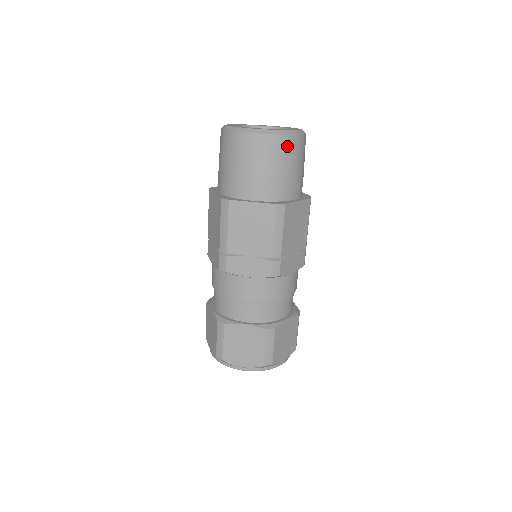
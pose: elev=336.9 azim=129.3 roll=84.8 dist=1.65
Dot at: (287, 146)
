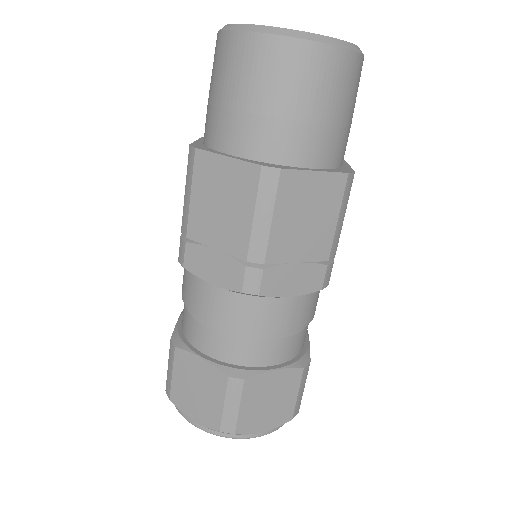
Dot at: (304, 62)
